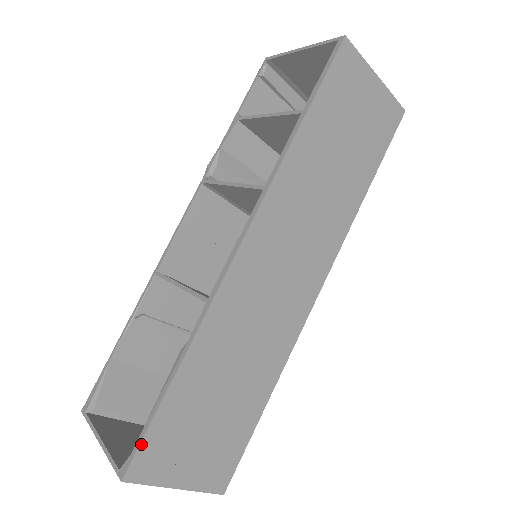
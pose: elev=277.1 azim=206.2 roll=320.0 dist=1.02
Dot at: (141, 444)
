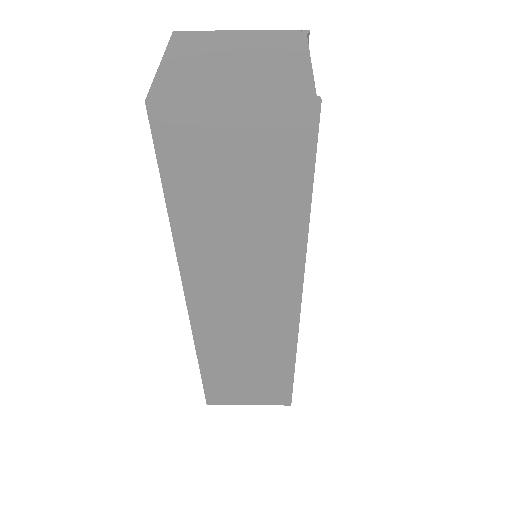
Dot at: (205, 393)
